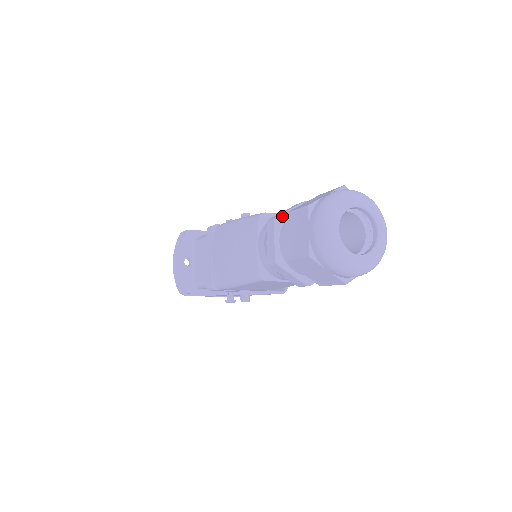
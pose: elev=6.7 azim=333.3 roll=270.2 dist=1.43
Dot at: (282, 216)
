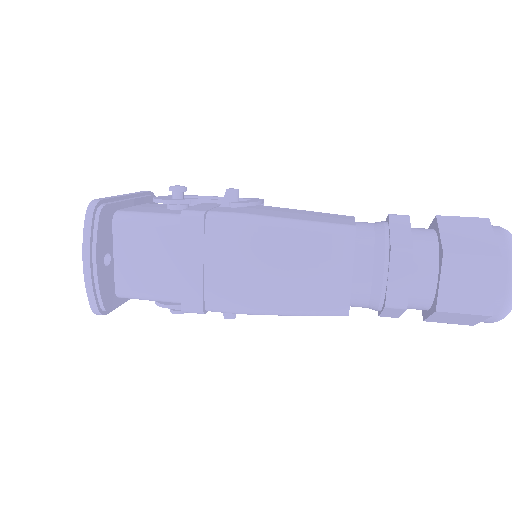
Dot at: (412, 245)
